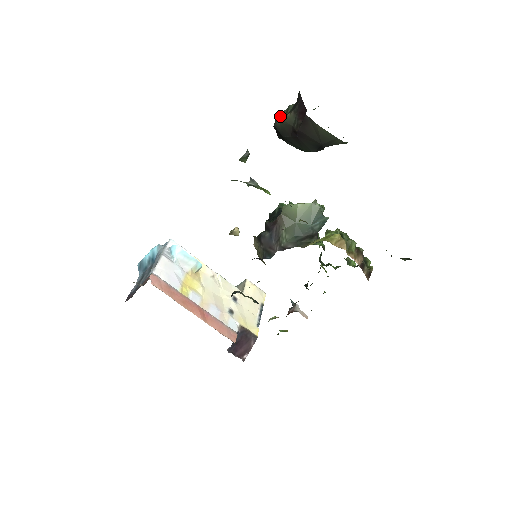
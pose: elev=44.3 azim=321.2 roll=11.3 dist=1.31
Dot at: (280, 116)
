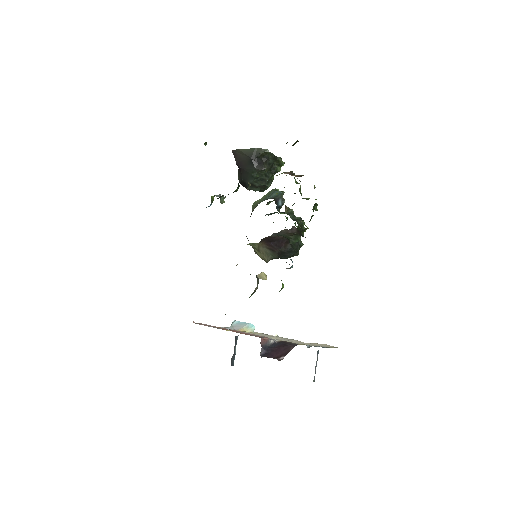
Dot at: occluded
